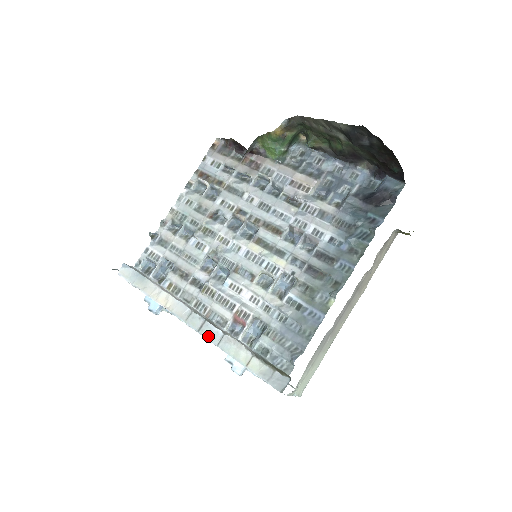
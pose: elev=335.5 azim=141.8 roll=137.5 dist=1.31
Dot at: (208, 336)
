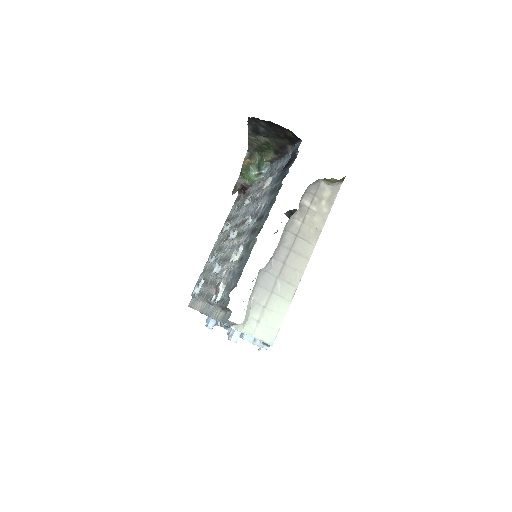
Dot at: (208, 313)
